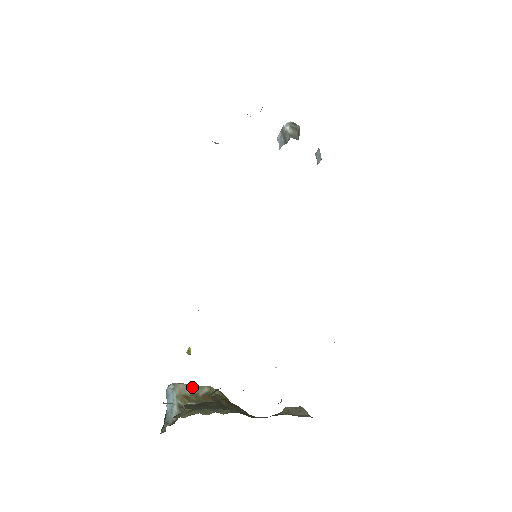
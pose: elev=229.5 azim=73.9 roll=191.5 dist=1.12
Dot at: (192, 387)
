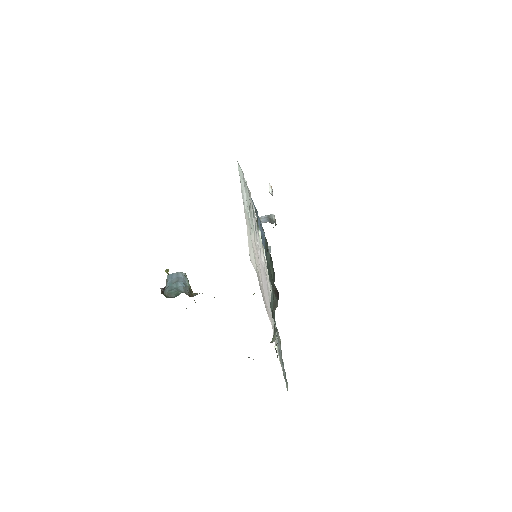
Dot at: occluded
